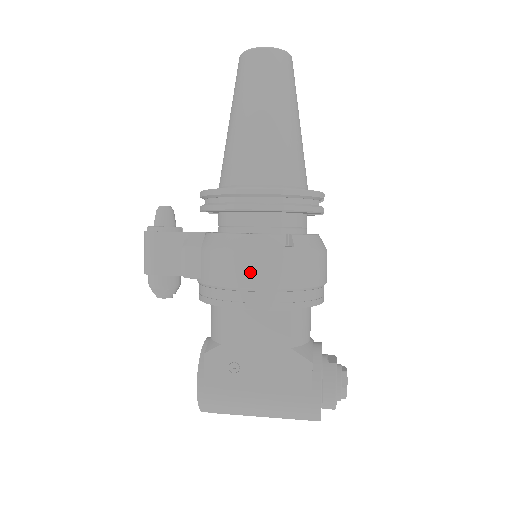
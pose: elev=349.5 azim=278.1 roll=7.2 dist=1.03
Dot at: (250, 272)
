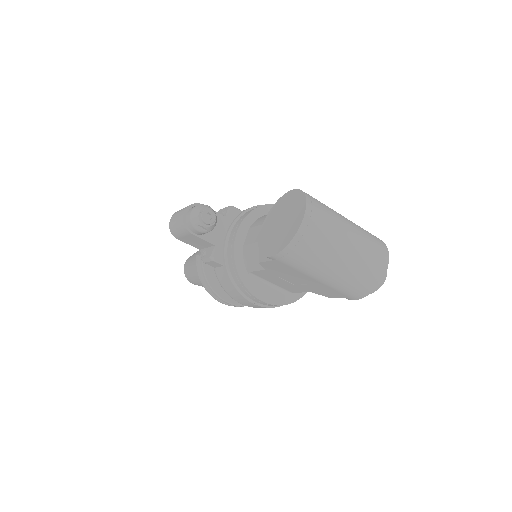
Dot at: occluded
